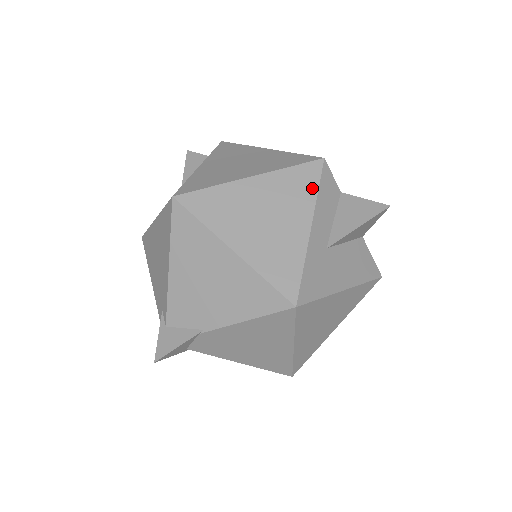
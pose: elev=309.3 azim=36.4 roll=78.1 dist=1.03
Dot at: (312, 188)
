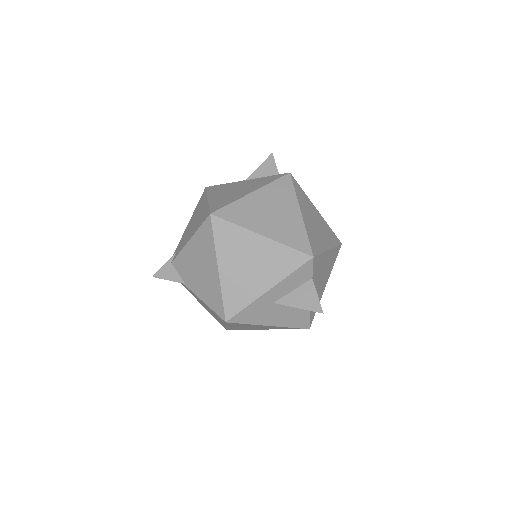
Dot at: (290, 269)
